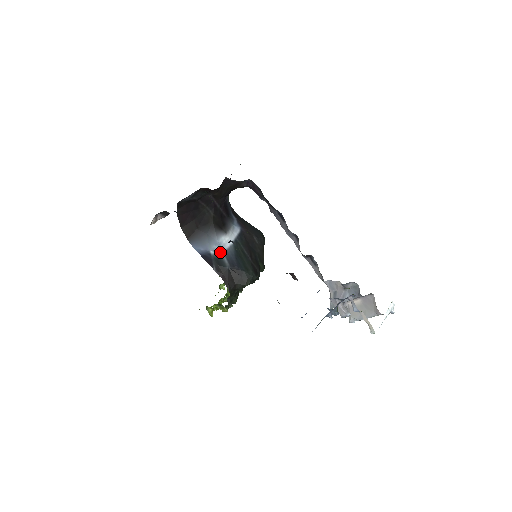
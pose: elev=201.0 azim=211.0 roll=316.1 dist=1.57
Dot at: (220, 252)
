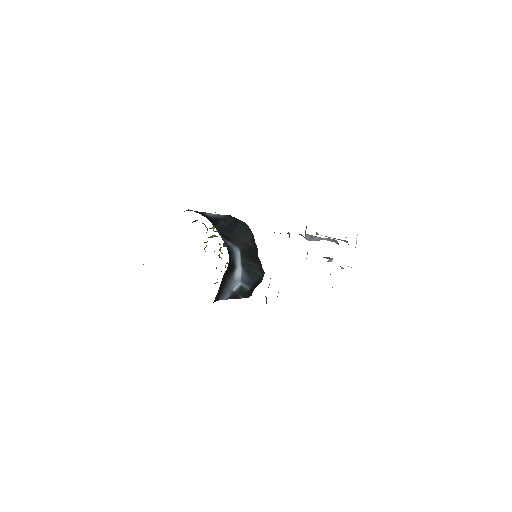
Dot at: (239, 284)
